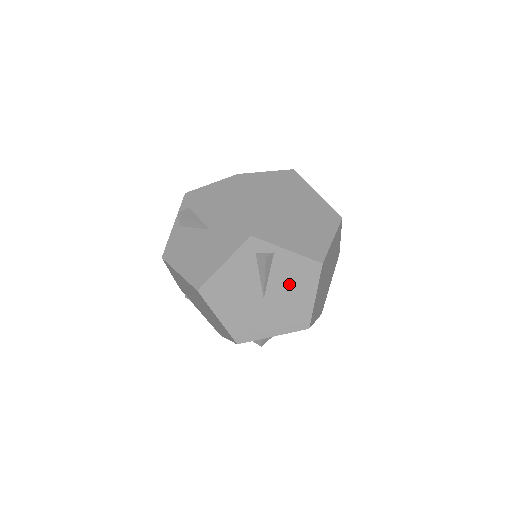
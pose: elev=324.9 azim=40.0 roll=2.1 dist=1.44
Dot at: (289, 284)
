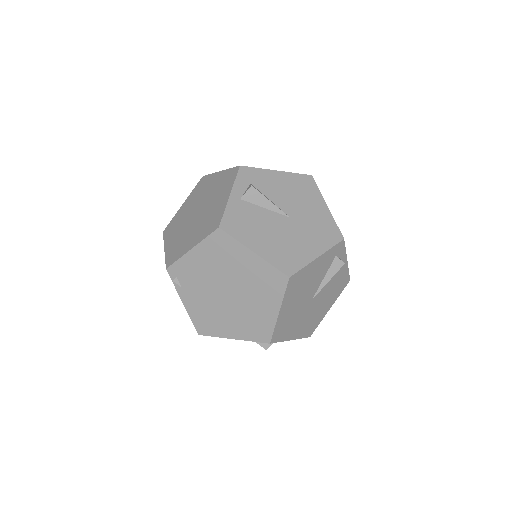
Dot at: (329, 292)
